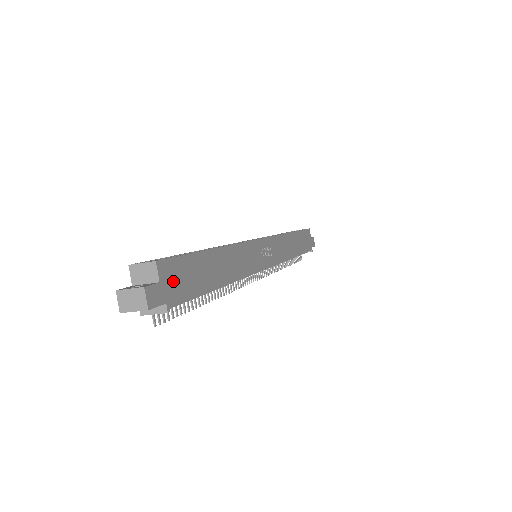
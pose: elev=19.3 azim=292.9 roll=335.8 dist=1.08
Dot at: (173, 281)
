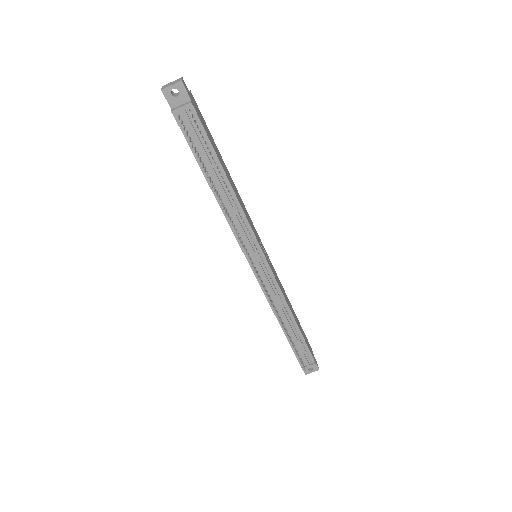
Dot at: (197, 110)
